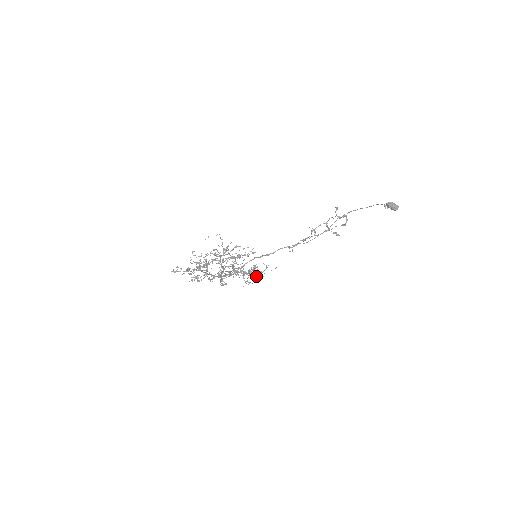
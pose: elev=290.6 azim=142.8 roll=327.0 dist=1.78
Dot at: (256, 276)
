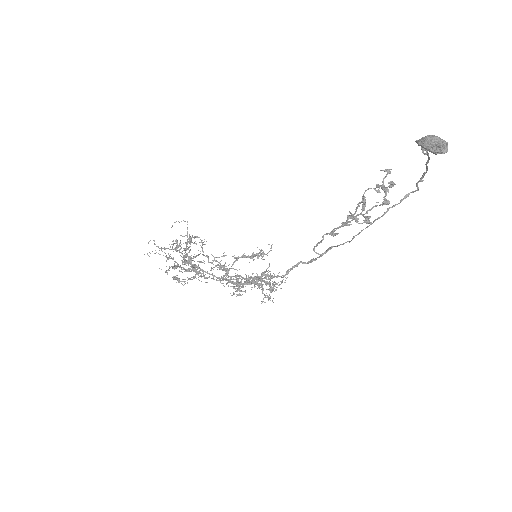
Dot at: occluded
